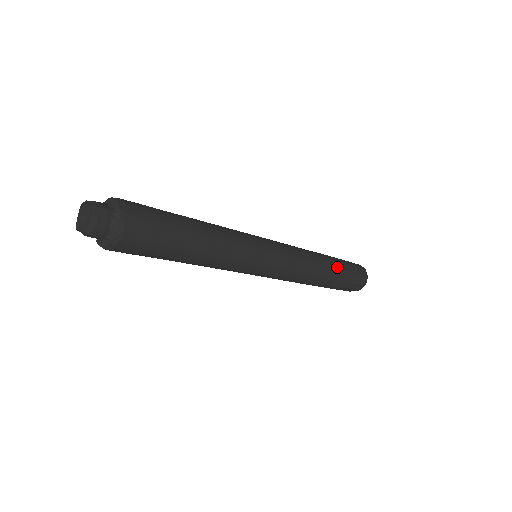
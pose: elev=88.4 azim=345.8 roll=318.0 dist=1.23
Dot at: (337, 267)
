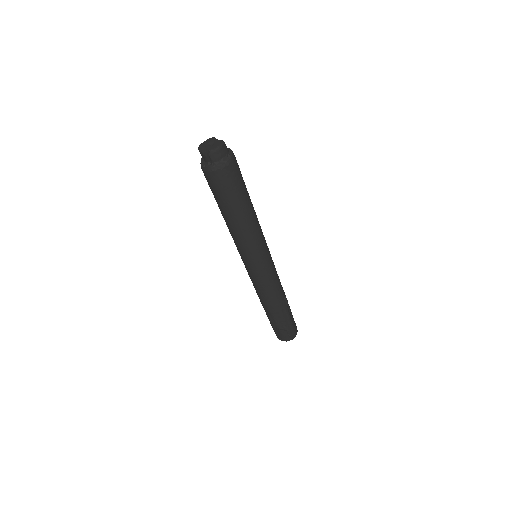
Dot at: (288, 309)
